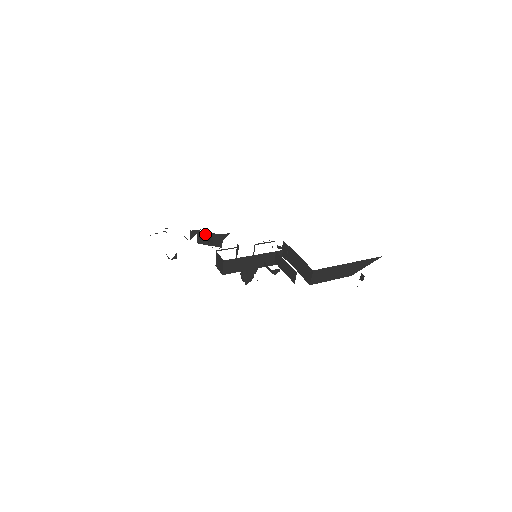
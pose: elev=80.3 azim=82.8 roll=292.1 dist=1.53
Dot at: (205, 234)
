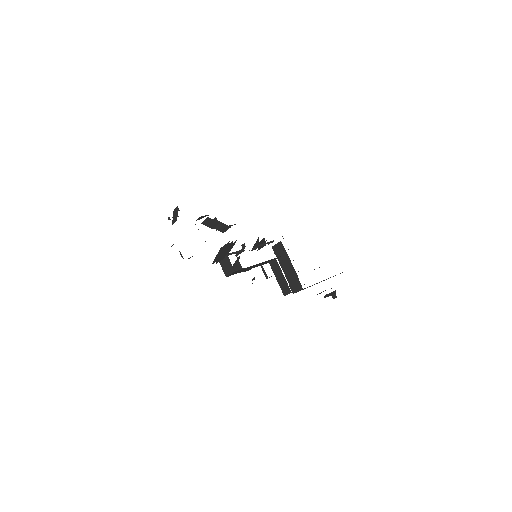
Dot at: (214, 221)
